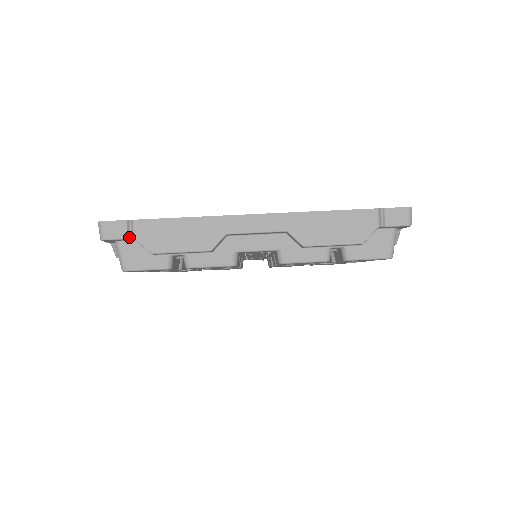
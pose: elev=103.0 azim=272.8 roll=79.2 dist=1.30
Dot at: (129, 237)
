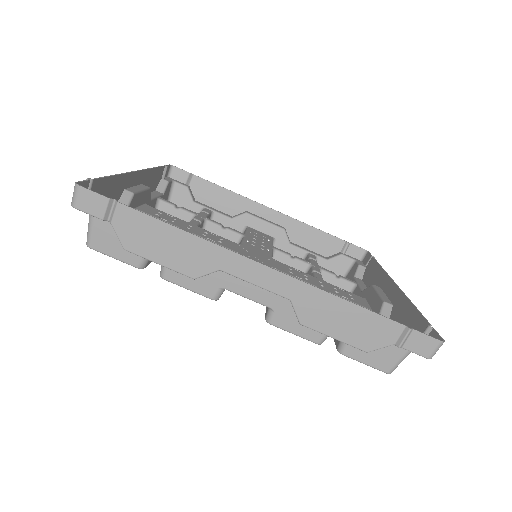
Dot at: (106, 218)
